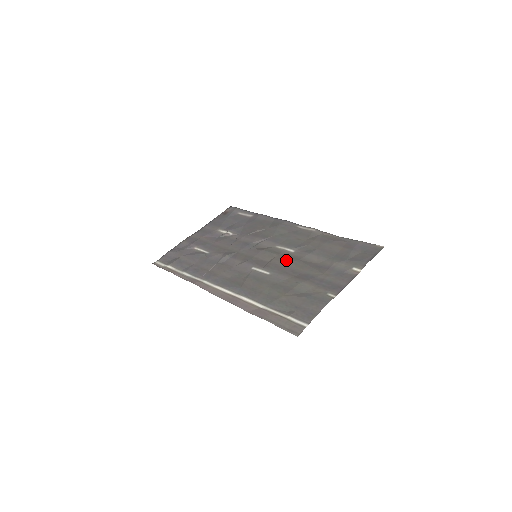
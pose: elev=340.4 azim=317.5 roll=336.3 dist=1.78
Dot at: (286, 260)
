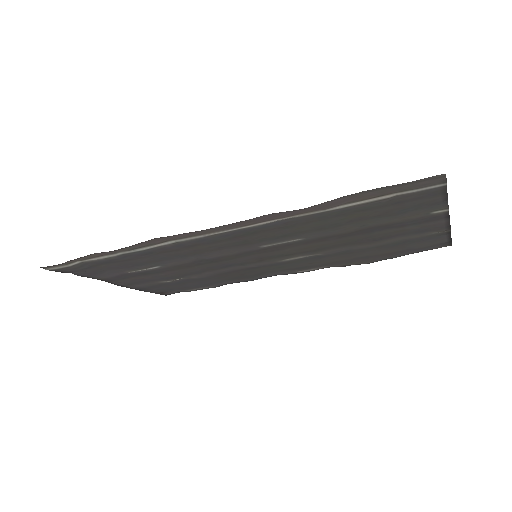
Dot at: (316, 246)
